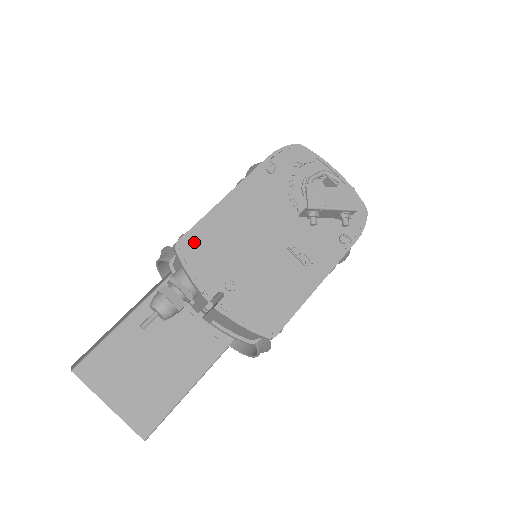
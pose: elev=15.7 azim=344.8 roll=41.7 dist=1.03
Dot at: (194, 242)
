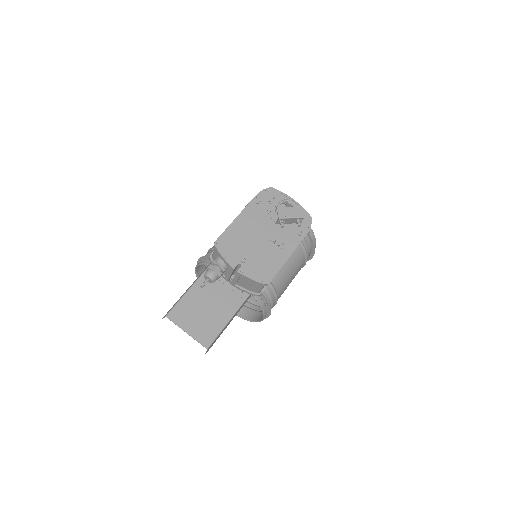
Dot at: (223, 241)
